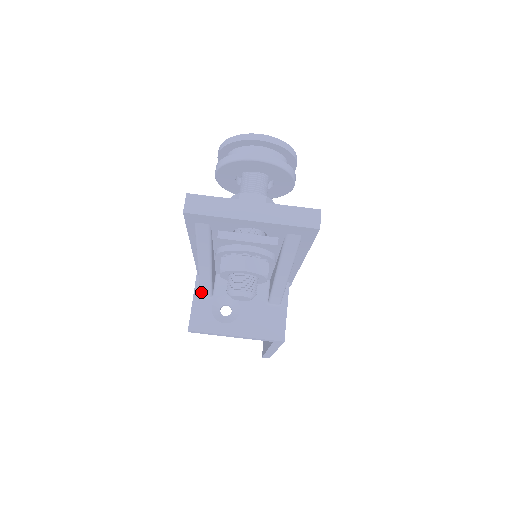
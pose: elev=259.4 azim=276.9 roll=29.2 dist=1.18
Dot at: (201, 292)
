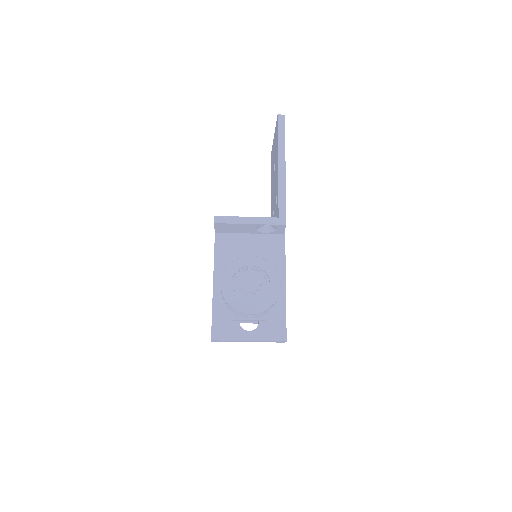
Dot at: occluded
